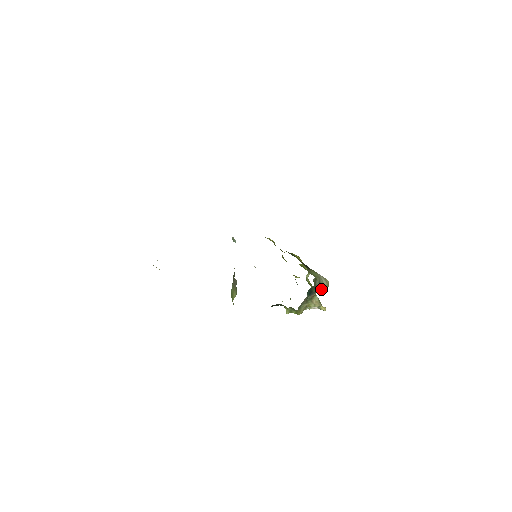
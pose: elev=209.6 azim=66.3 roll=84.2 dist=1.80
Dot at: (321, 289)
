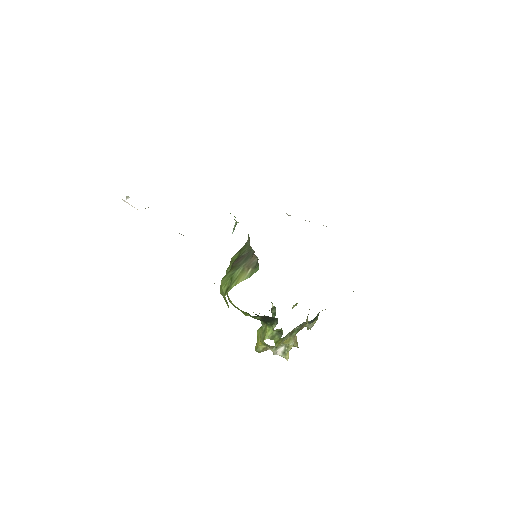
Dot at: (310, 324)
